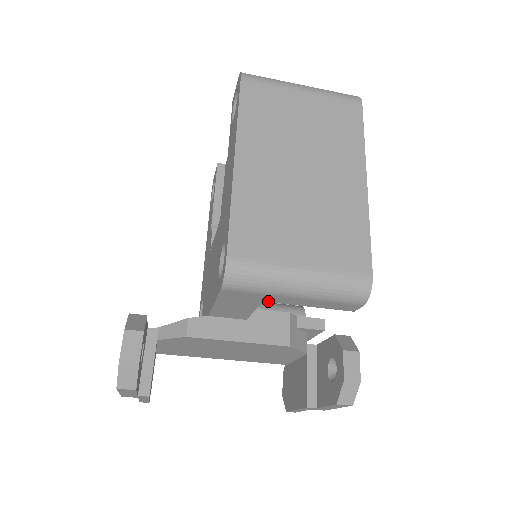
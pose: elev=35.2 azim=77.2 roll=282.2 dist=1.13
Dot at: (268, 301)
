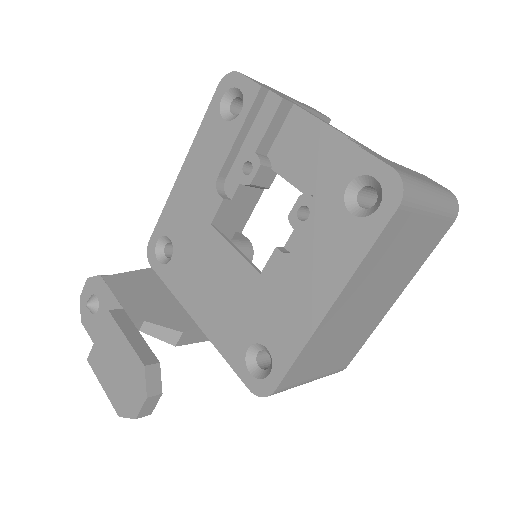
Dot at: occluded
